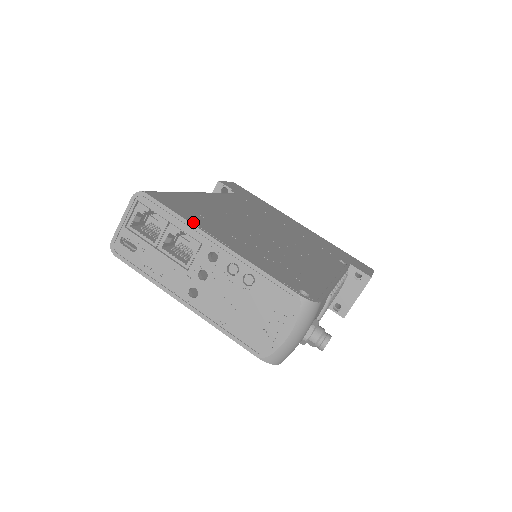
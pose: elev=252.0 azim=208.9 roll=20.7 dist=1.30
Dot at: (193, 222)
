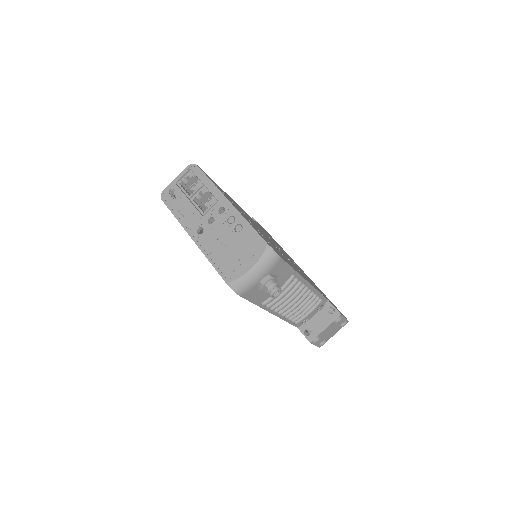
Dot at: (218, 188)
